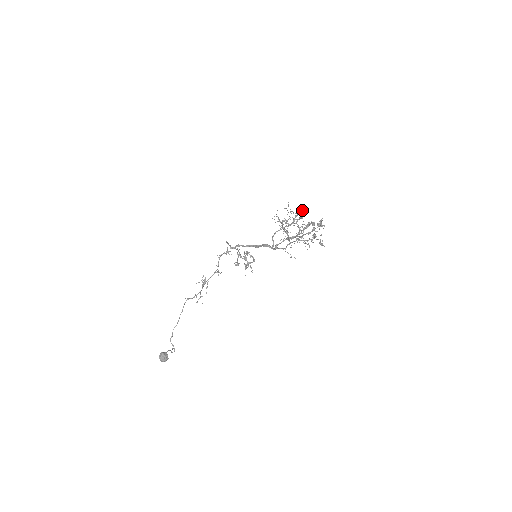
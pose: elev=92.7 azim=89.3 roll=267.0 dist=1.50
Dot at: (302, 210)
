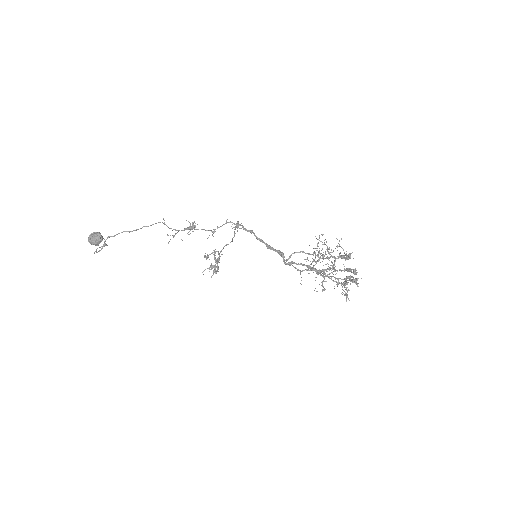
Dot at: occluded
